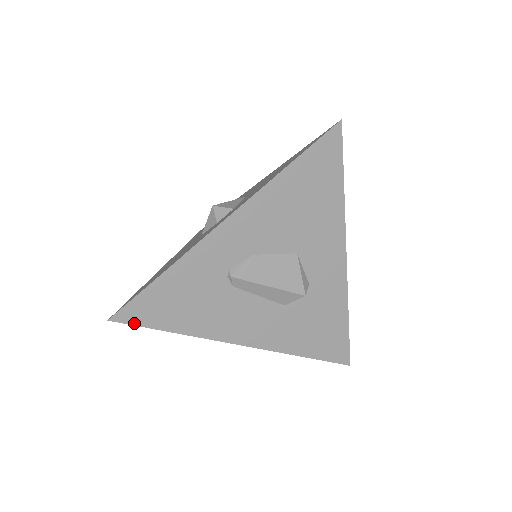
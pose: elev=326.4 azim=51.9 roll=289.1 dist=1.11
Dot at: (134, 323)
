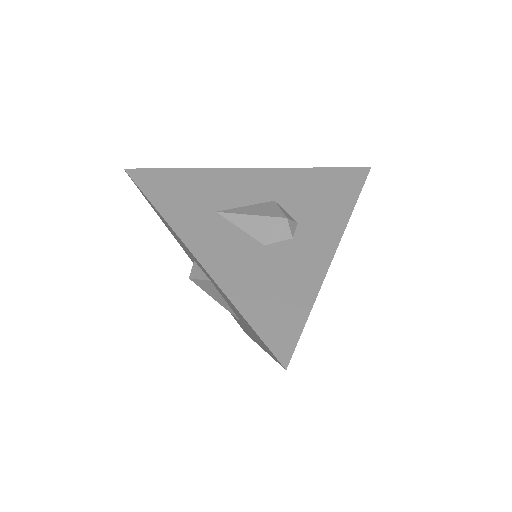
Dot at: occluded
